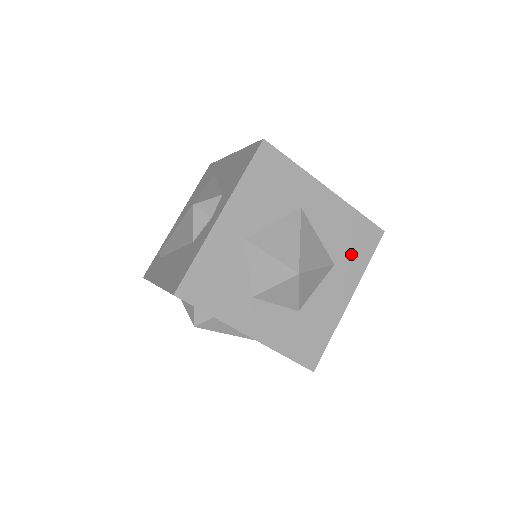
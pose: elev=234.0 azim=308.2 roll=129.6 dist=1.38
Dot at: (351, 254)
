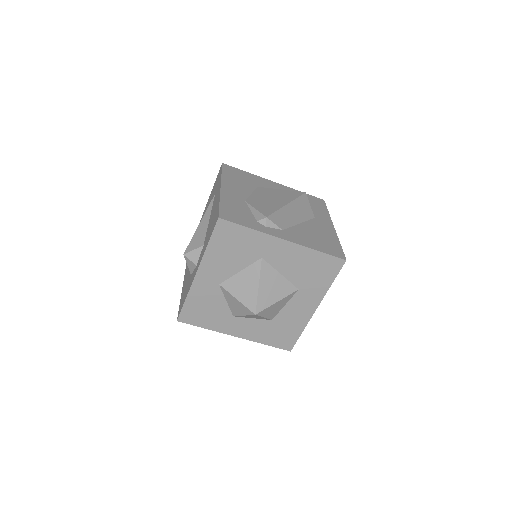
Dot at: (314, 280)
